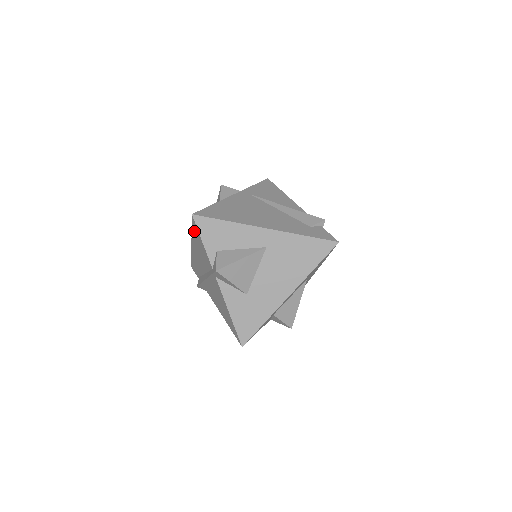
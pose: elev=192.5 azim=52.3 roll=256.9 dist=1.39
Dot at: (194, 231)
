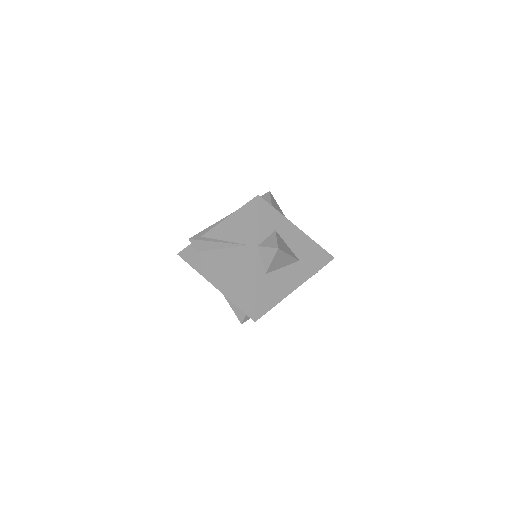
Dot at: occluded
